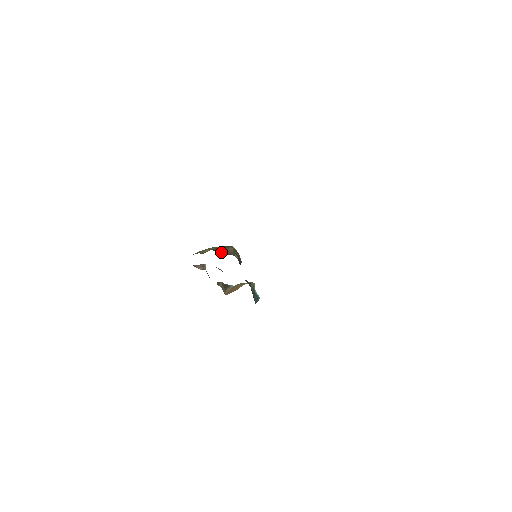
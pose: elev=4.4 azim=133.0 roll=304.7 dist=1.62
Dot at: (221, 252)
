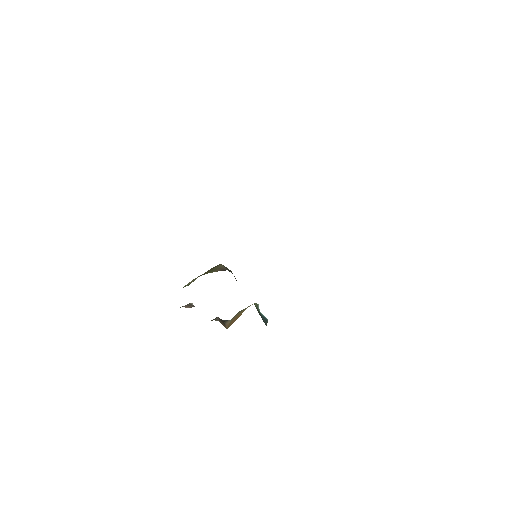
Dot at: (211, 272)
